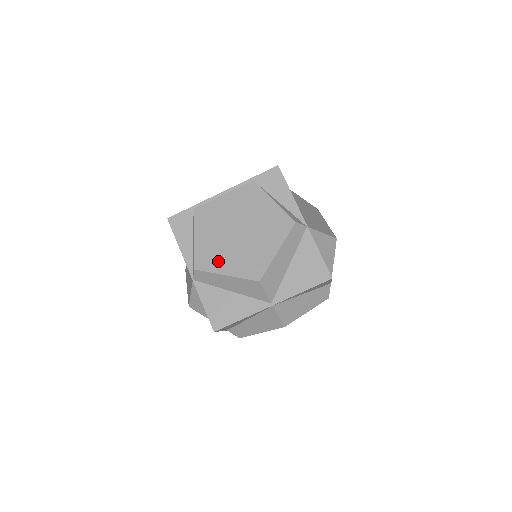
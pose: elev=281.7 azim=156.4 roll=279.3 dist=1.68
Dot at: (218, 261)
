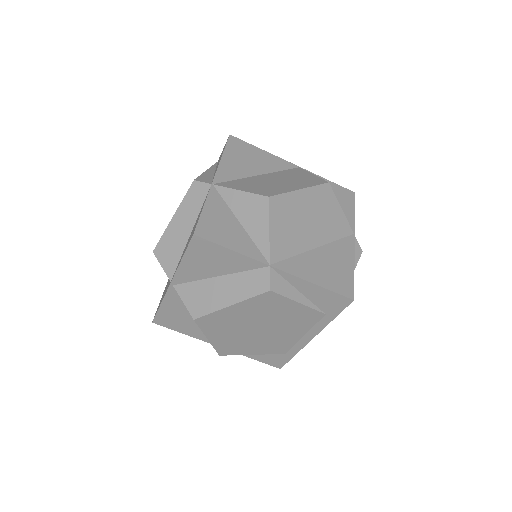
Dot at: occluded
